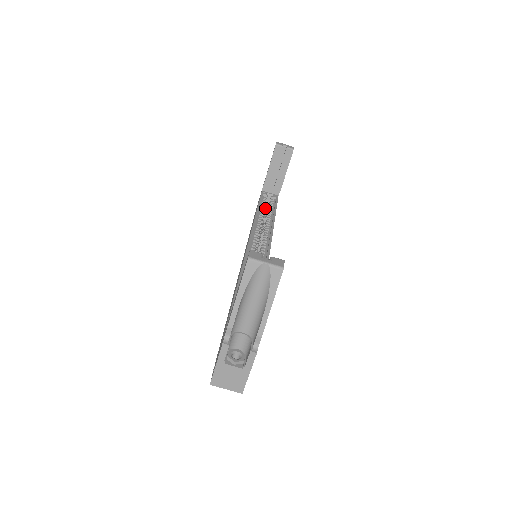
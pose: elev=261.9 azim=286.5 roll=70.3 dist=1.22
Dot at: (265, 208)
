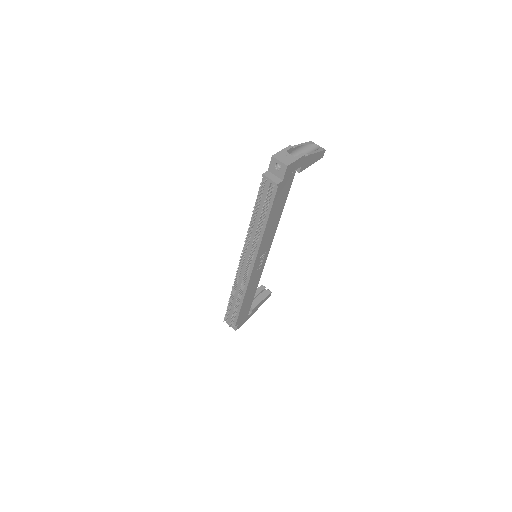
Dot at: occluded
